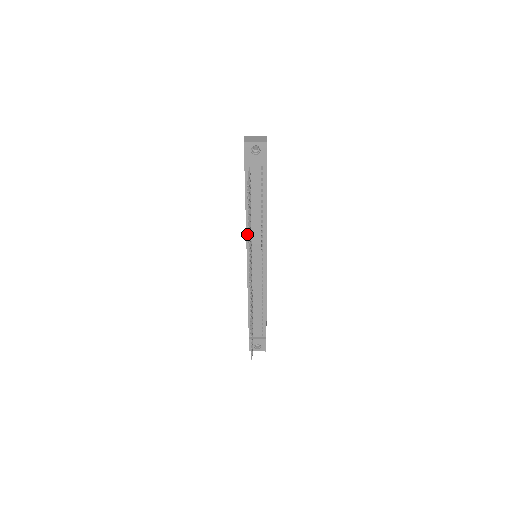
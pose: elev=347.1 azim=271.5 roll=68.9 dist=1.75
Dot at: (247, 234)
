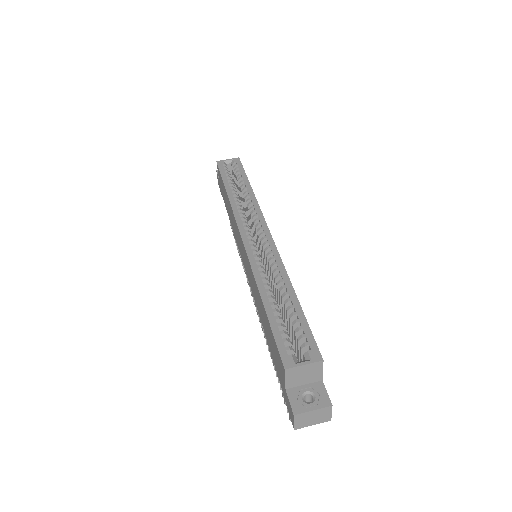
Dot at: occluded
